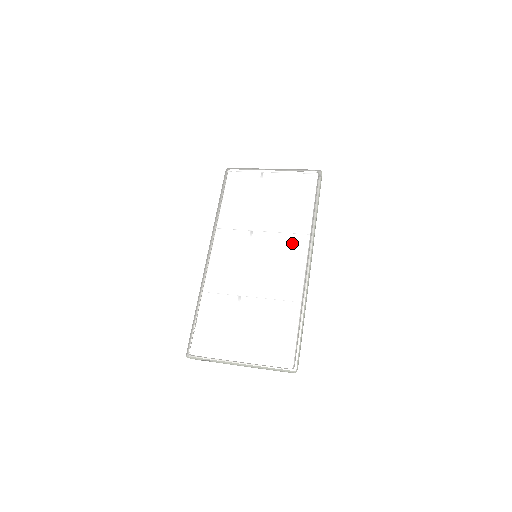
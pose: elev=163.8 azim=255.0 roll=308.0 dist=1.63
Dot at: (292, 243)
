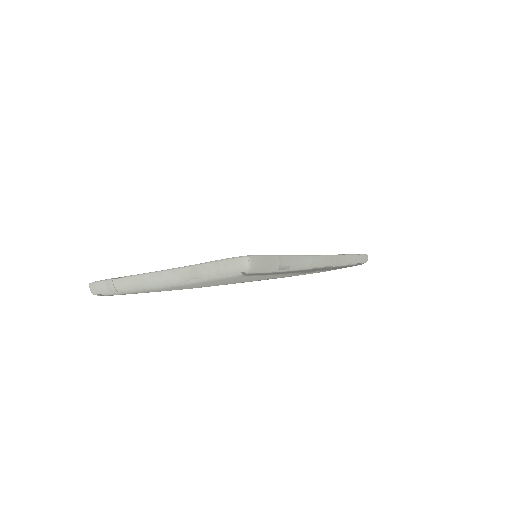
Dot at: occluded
